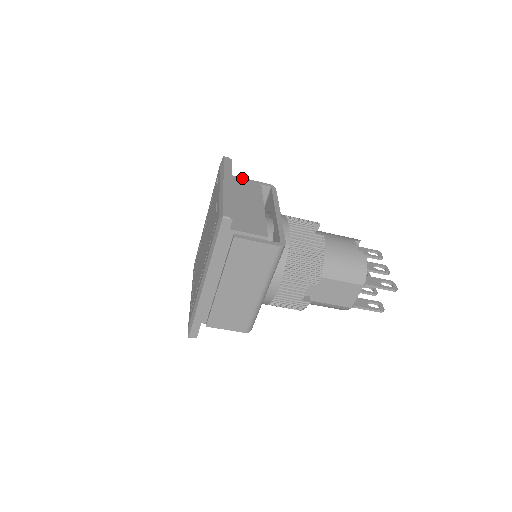
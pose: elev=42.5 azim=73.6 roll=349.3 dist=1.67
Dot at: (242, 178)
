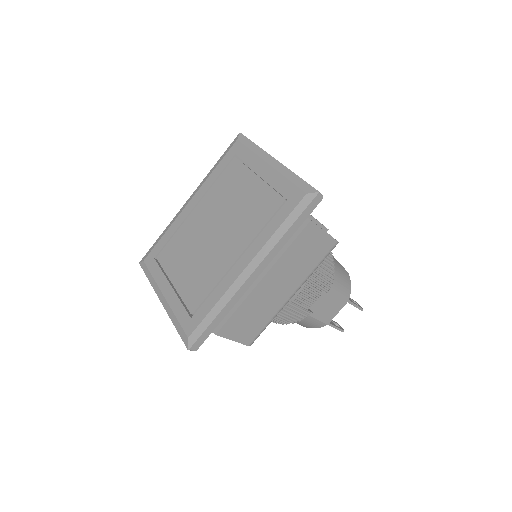
Dot at: occluded
